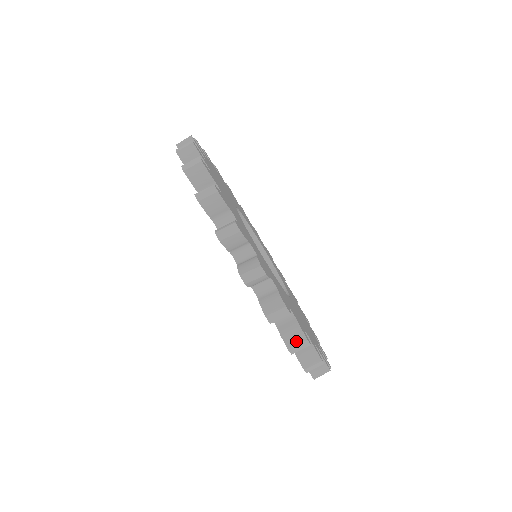
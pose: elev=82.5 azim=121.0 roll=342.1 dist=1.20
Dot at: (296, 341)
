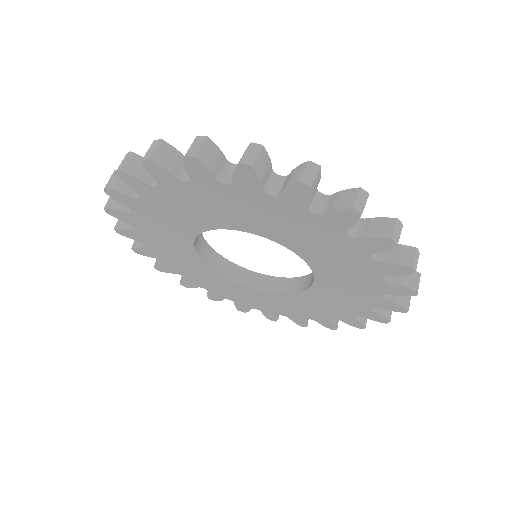
Dot at: (417, 281)
